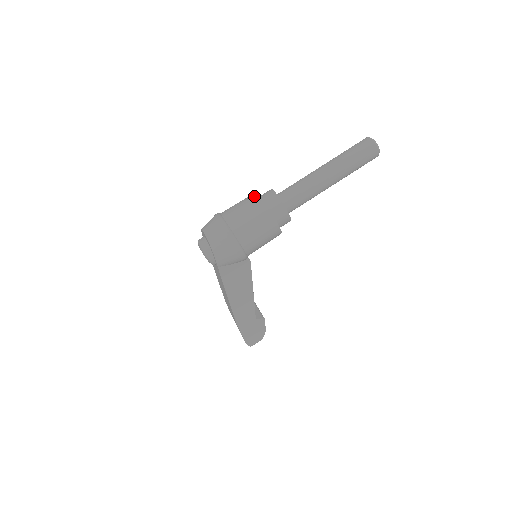
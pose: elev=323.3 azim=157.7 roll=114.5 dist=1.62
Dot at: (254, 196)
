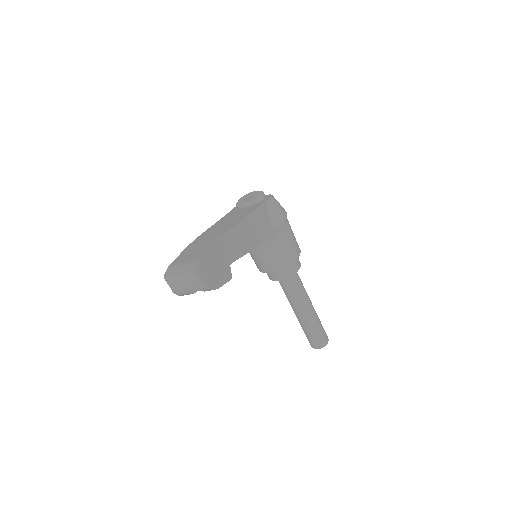
Dot at: occluded
